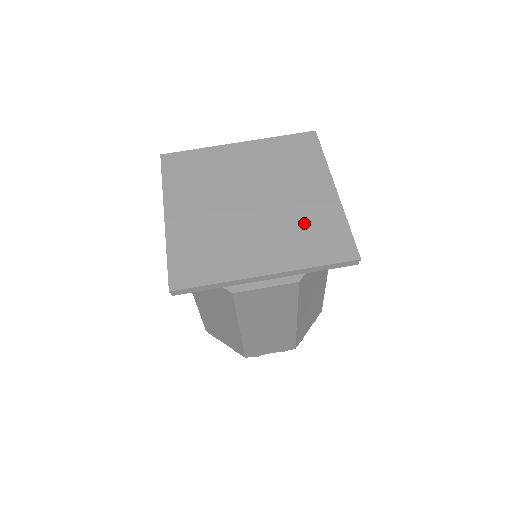
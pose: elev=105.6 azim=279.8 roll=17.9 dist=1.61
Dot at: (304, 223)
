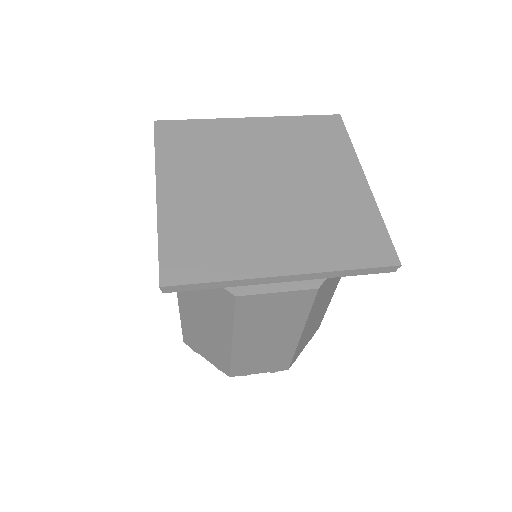
Dot at: (331, 217)
